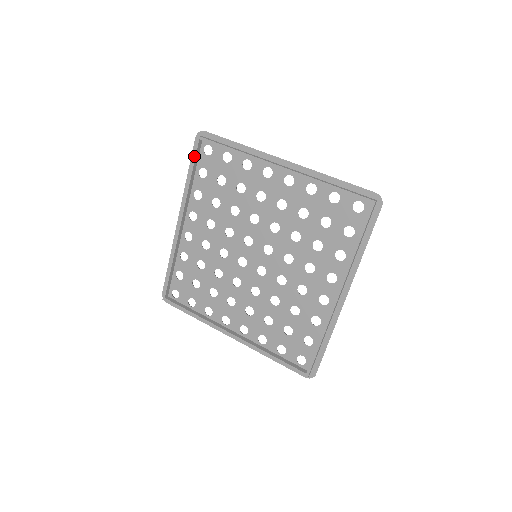
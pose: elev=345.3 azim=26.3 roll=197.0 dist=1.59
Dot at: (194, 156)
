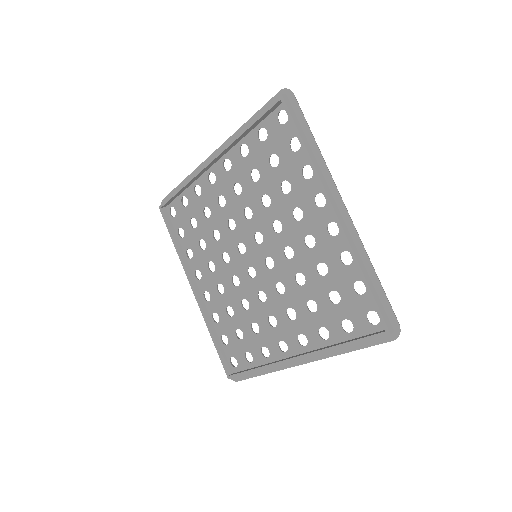
Dot at: (264, 111)
